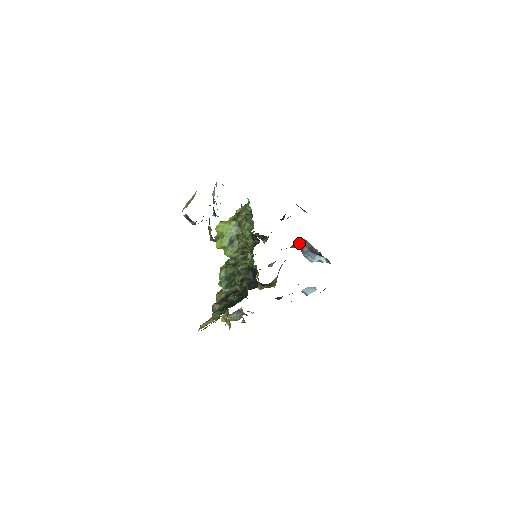
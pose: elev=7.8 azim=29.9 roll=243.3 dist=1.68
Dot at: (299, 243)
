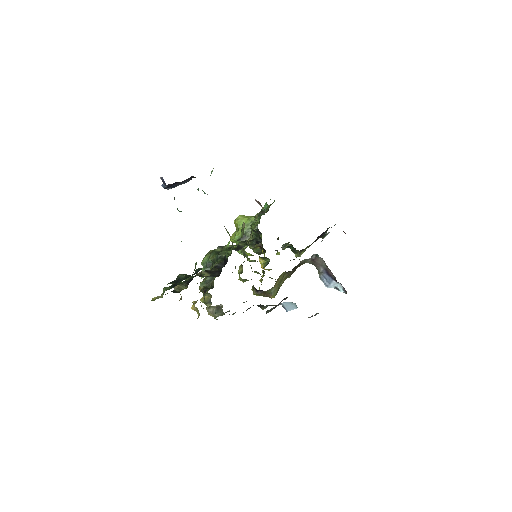
Dot at: (314, 259)
